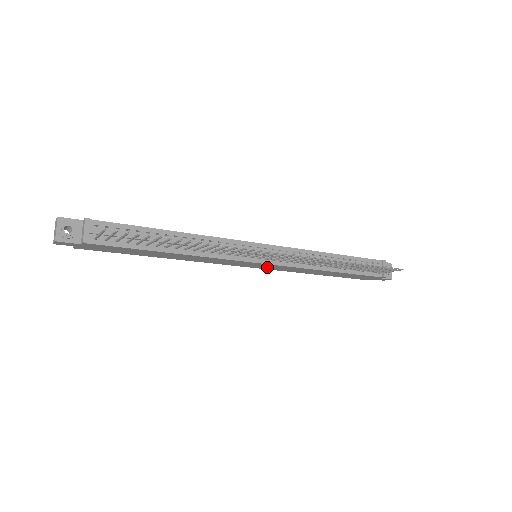
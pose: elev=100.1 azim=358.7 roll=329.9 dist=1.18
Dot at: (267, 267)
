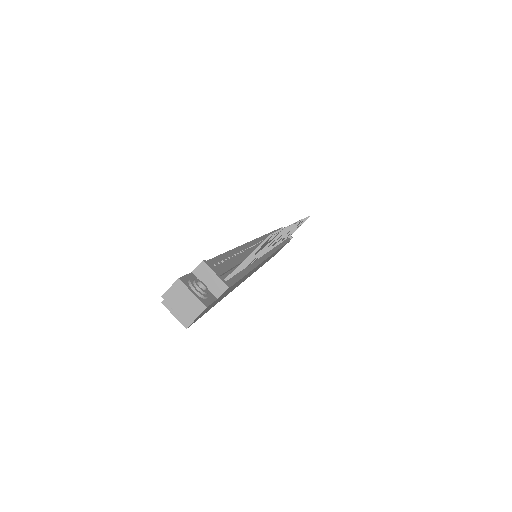
Dot at: (261, 265)
